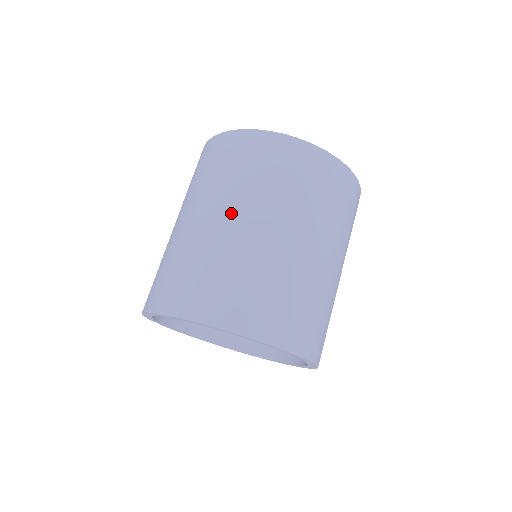
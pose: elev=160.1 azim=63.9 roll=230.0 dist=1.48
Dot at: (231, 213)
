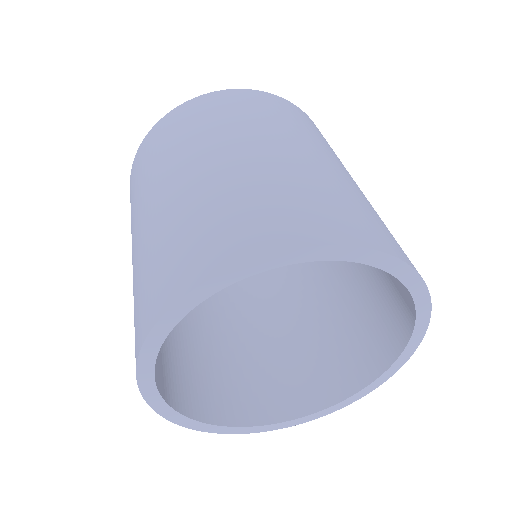
Dot at: (268, 143)
